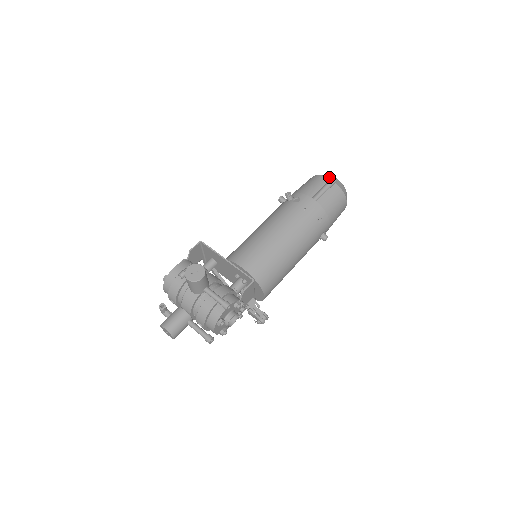
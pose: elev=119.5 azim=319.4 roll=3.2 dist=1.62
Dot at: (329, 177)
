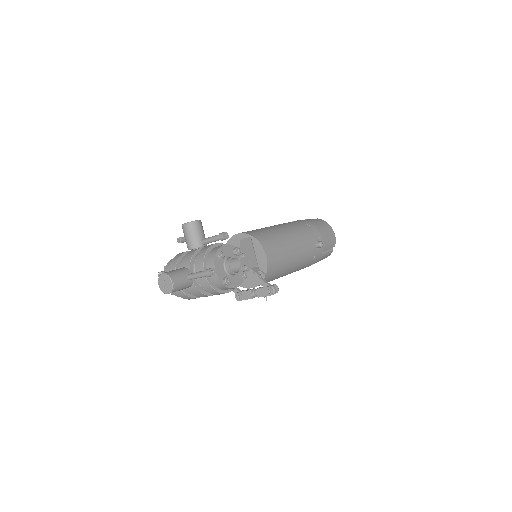
Dot at: occluded
